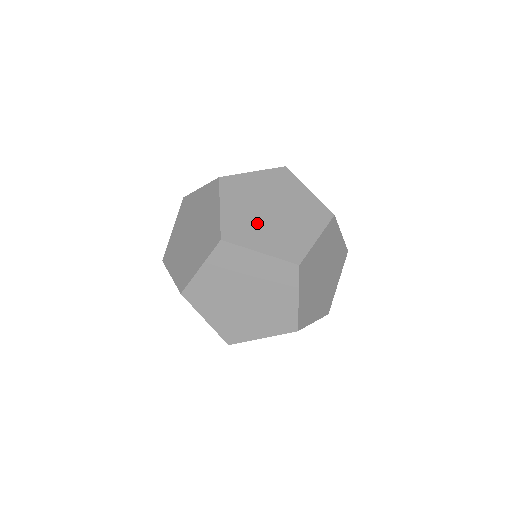
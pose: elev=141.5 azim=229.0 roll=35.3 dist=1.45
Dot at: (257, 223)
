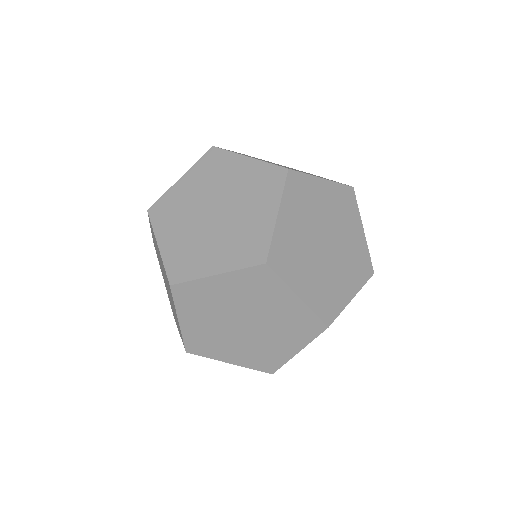
Dot at: occluded
